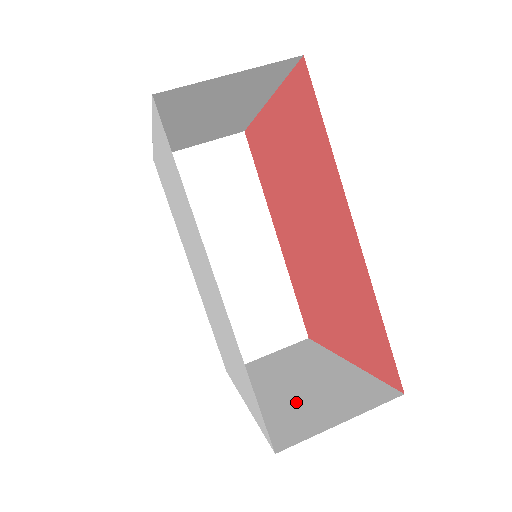
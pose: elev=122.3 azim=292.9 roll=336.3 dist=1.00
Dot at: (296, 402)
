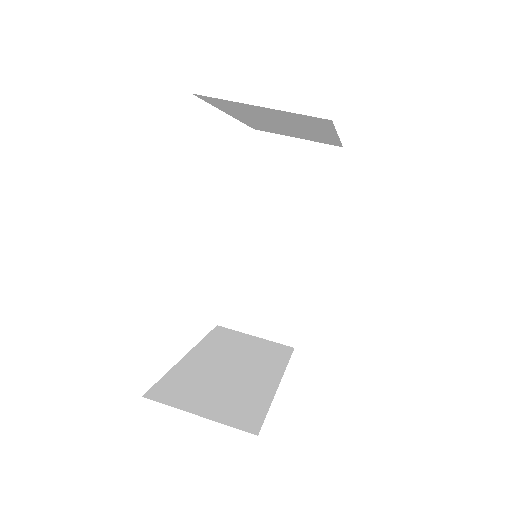
Dot at: (206, 380)
